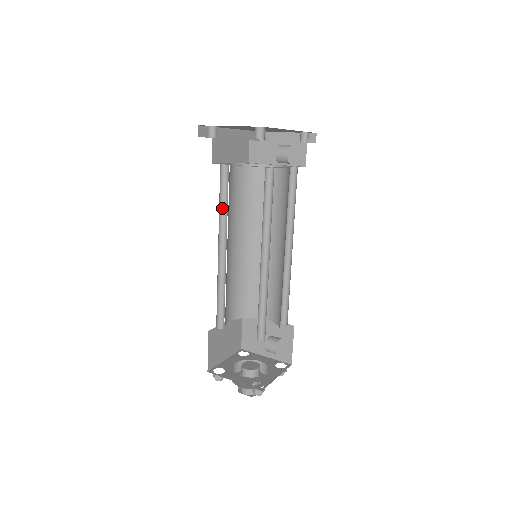
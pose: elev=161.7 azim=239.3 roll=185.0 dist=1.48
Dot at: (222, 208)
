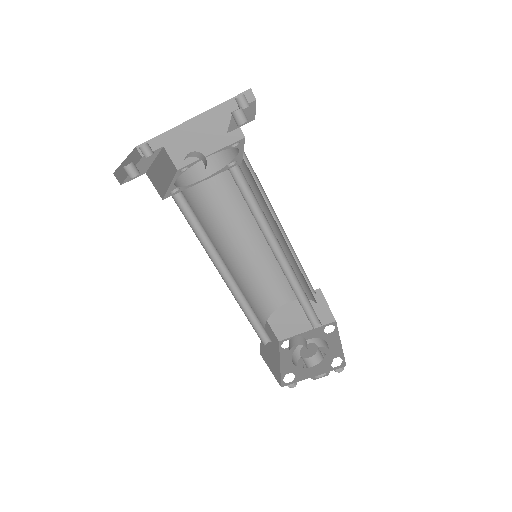
Dot at: occluded
